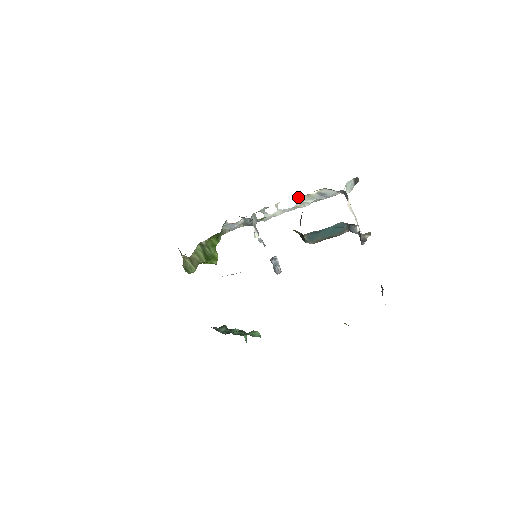
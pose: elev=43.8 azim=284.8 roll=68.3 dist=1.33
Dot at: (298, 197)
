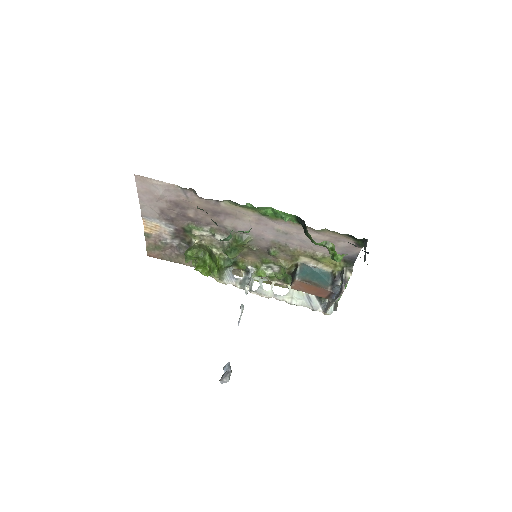
Dot at: occluded
